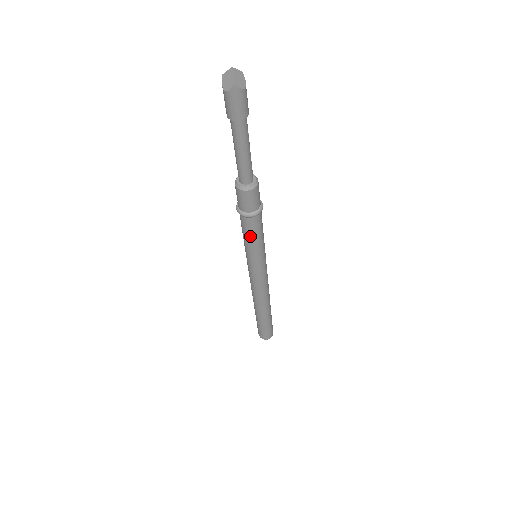
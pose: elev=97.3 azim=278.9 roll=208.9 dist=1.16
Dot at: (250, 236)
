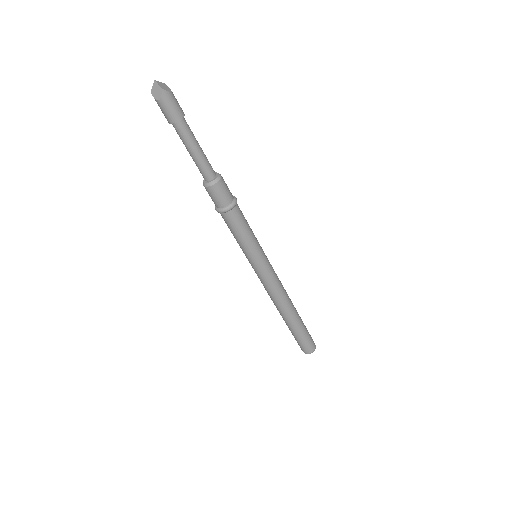
Dot at: (240, 231)
